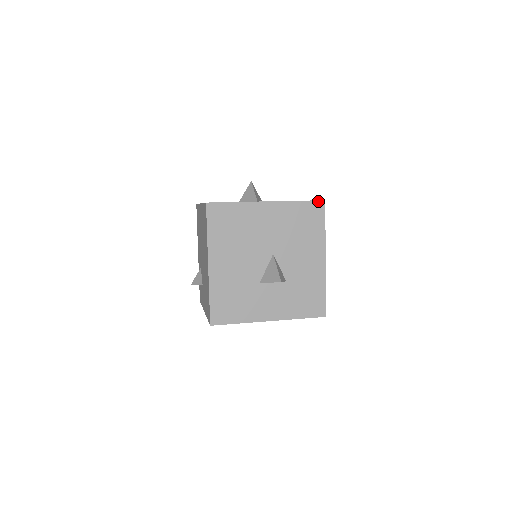
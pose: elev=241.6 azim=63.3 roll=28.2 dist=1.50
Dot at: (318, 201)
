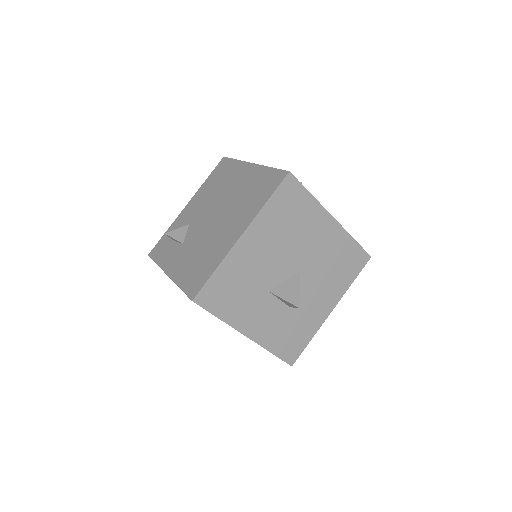
Dot at: (367, 253)
